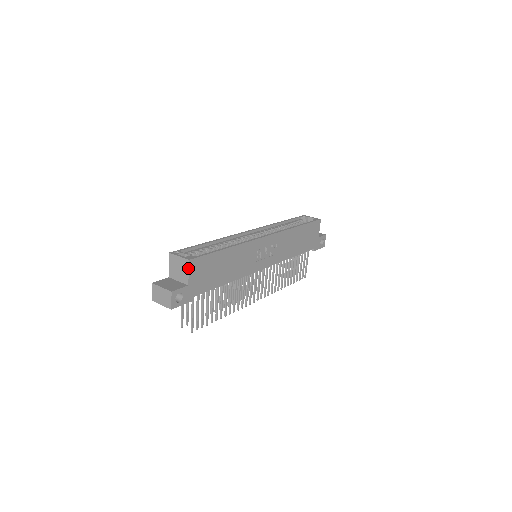
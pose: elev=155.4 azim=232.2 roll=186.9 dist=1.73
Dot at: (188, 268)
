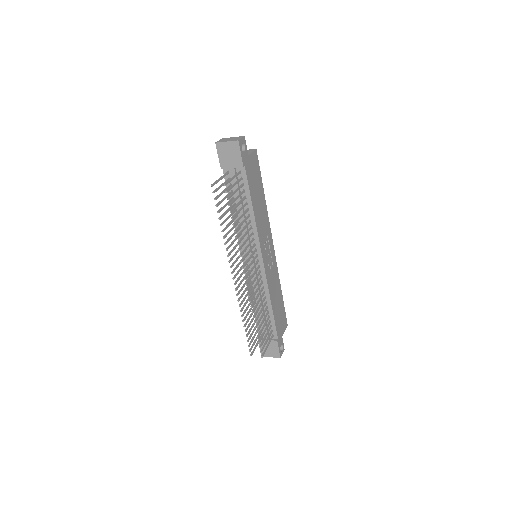
Dot at: (253, 151)
